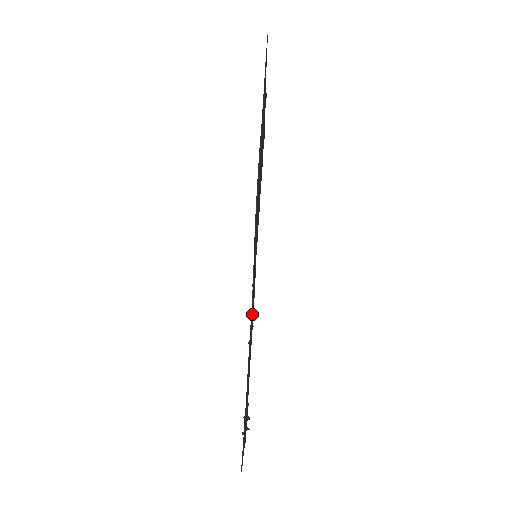
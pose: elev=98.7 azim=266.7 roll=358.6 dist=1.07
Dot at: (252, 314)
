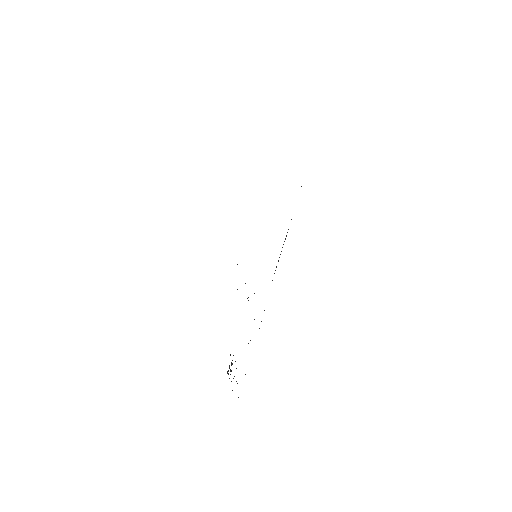
Dot at: occluded
